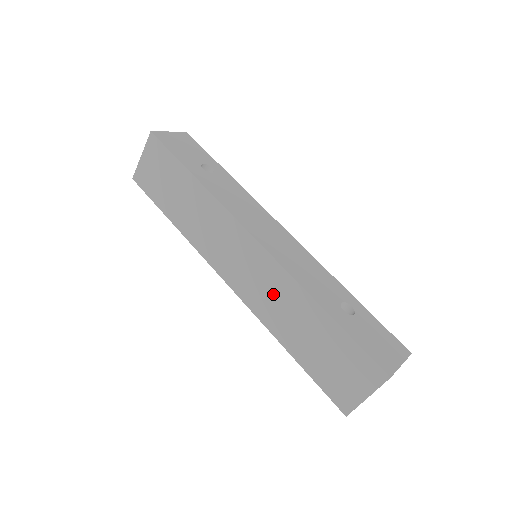
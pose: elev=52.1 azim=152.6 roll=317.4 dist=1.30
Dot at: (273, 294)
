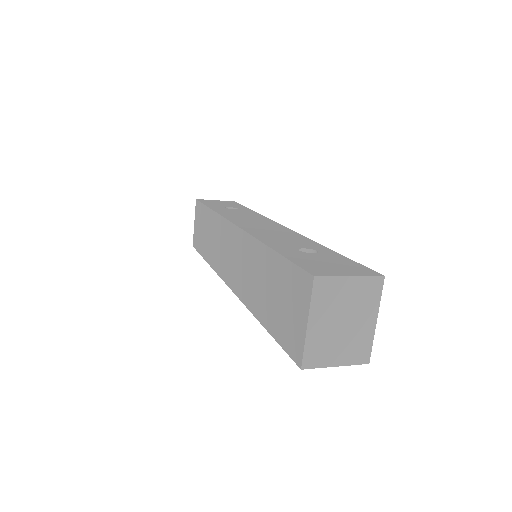
Dot at: (246, 266)
